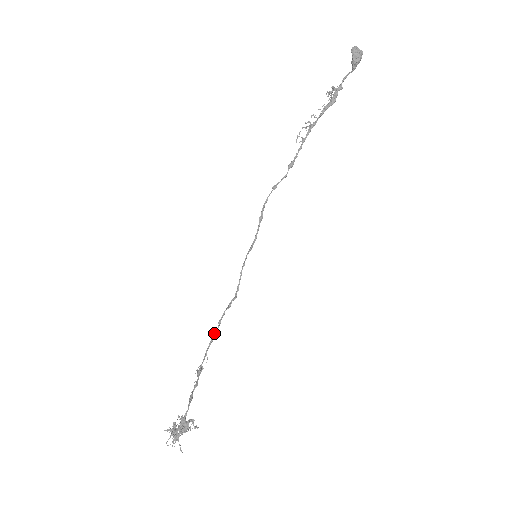
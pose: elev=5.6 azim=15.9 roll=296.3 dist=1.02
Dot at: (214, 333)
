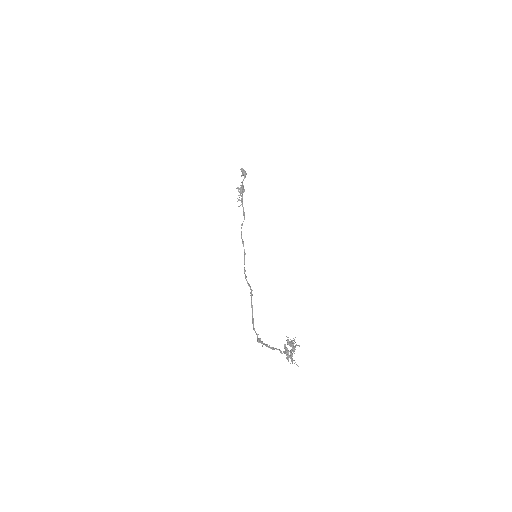
Dot at: (252, 315)
